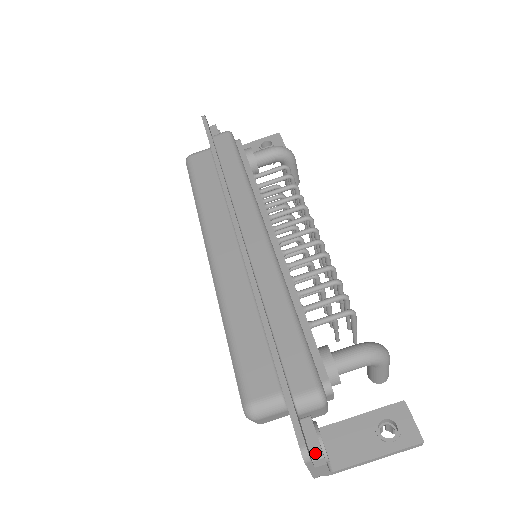
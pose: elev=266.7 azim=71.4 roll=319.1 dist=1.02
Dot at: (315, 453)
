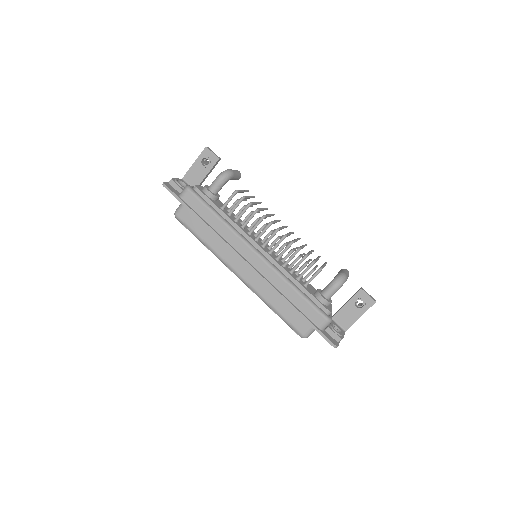
Dot at: (338, 340)
